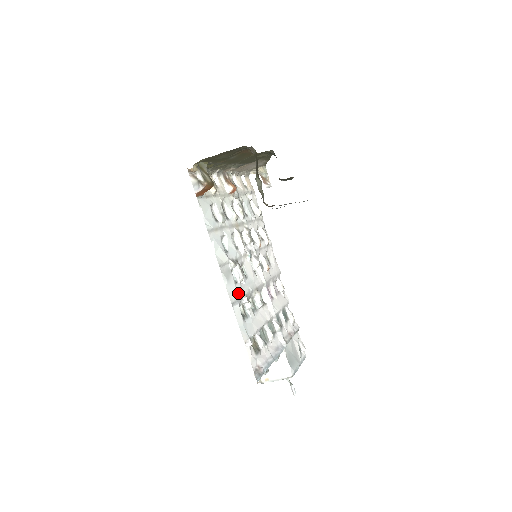
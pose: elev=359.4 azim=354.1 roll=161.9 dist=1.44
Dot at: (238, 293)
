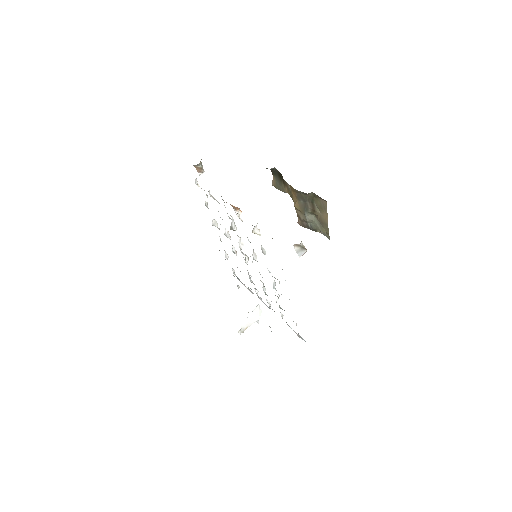
Dot at: occluded
